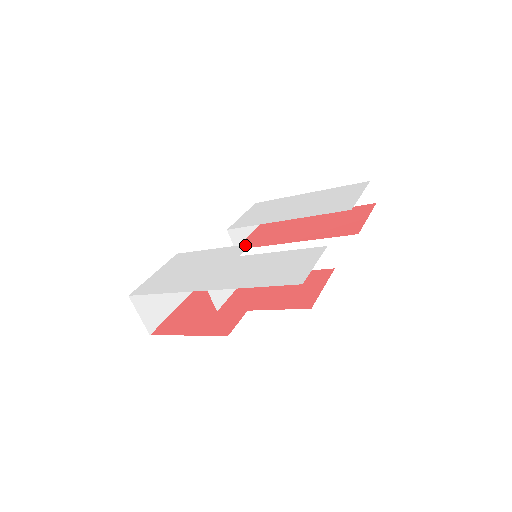
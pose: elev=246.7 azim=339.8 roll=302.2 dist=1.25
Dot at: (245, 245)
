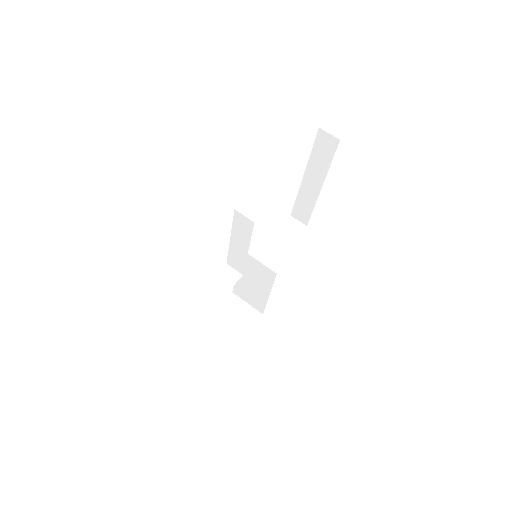
Dot at: occluded
